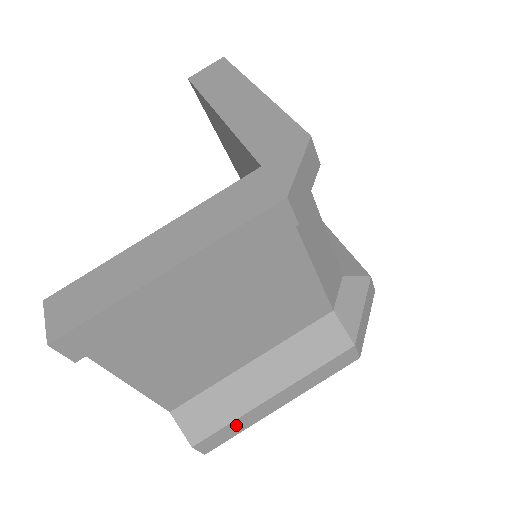
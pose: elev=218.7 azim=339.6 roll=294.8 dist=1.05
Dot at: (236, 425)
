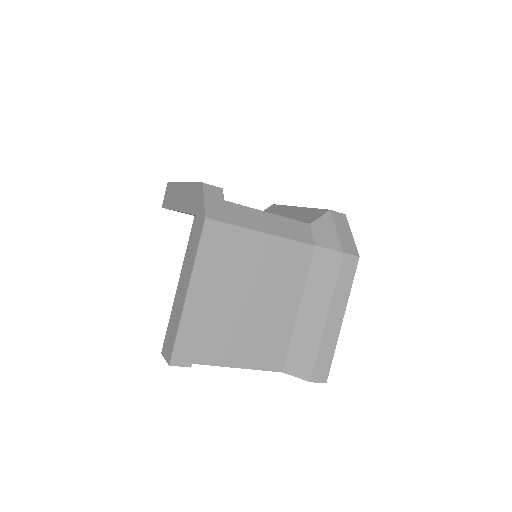
Dot at: (324, 351)
